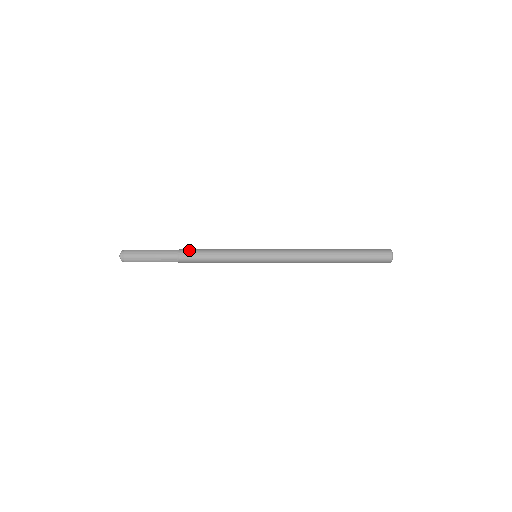
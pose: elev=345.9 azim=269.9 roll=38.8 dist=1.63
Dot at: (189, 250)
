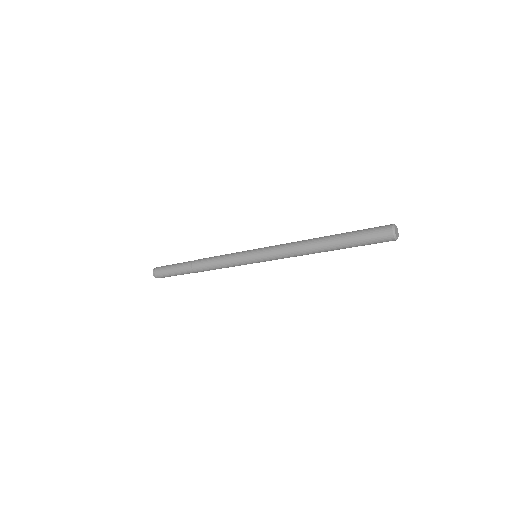
Dot at: occluded
